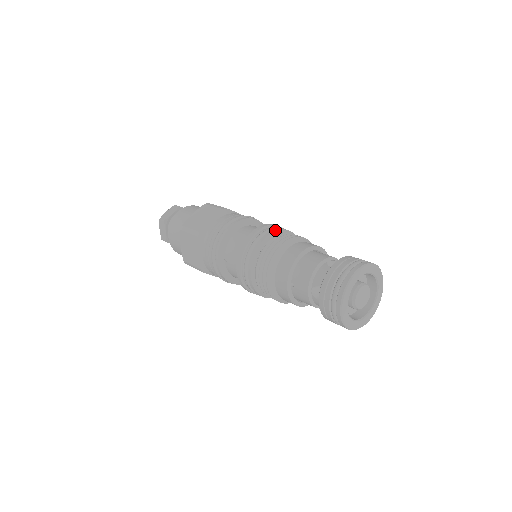
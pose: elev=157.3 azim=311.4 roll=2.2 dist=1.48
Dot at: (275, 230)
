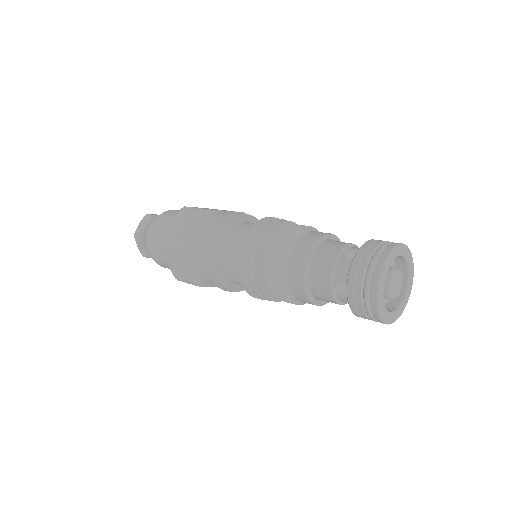
Dot at: (272, 226)
